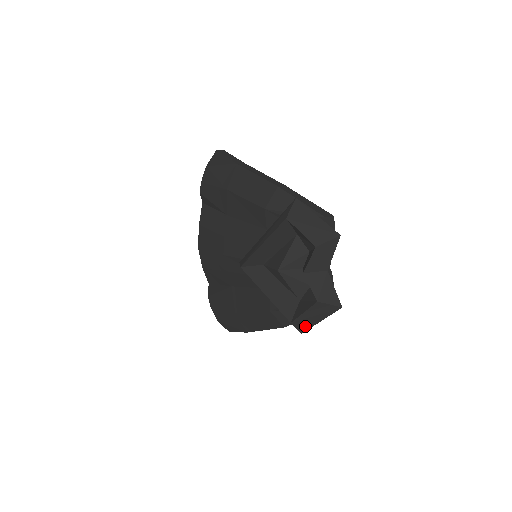
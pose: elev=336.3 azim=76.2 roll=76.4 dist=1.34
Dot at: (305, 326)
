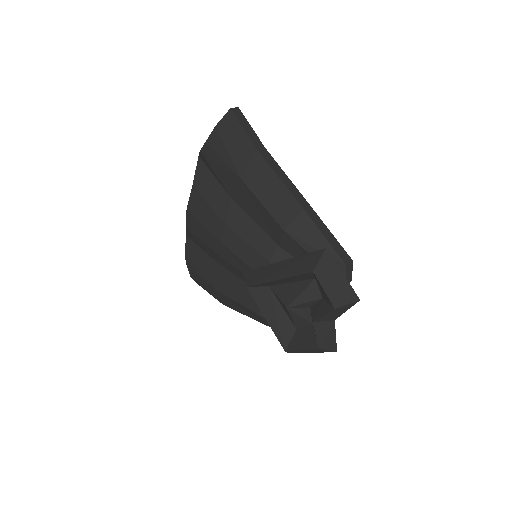
Dot at: (296, 352)
